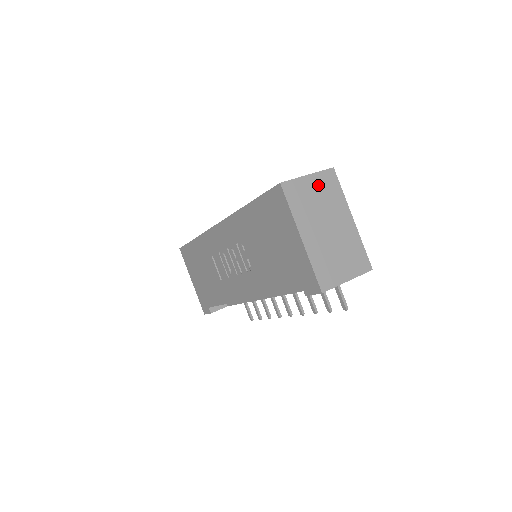
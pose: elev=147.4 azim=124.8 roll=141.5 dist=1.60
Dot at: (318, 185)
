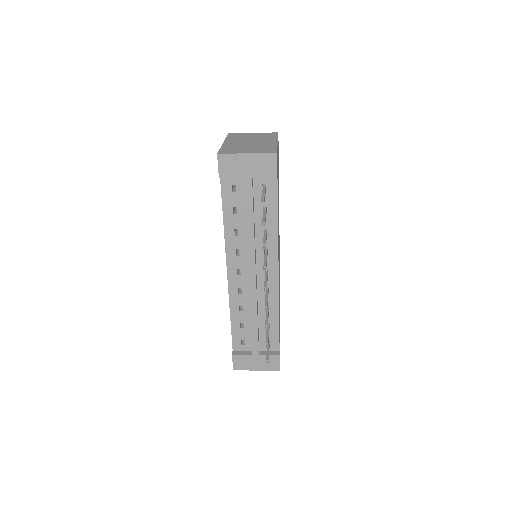
Dot at: (258, 135)
